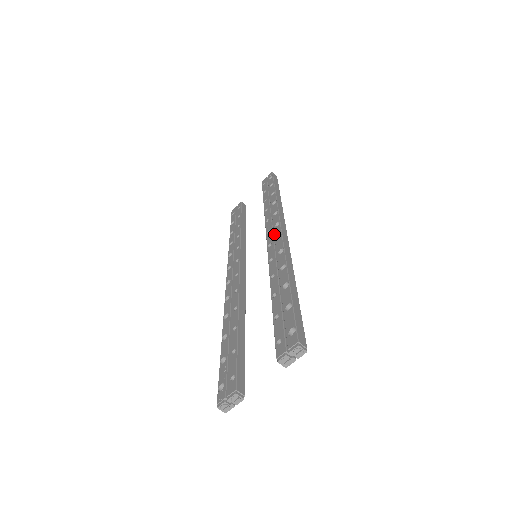
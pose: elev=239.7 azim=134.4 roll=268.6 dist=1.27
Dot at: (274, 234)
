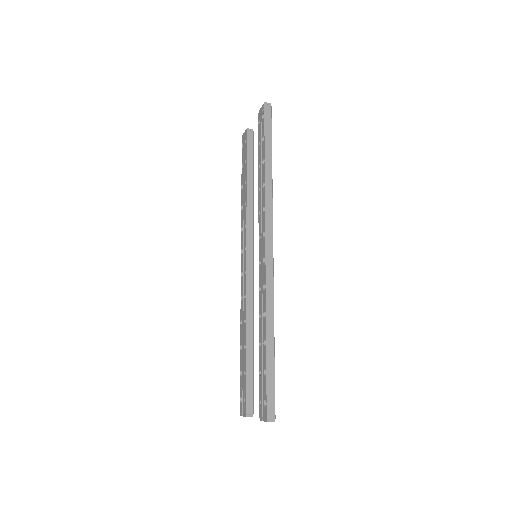
Dot at: (262, 250)
